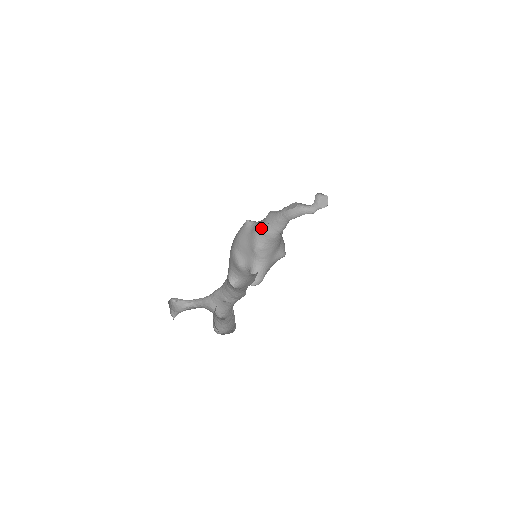
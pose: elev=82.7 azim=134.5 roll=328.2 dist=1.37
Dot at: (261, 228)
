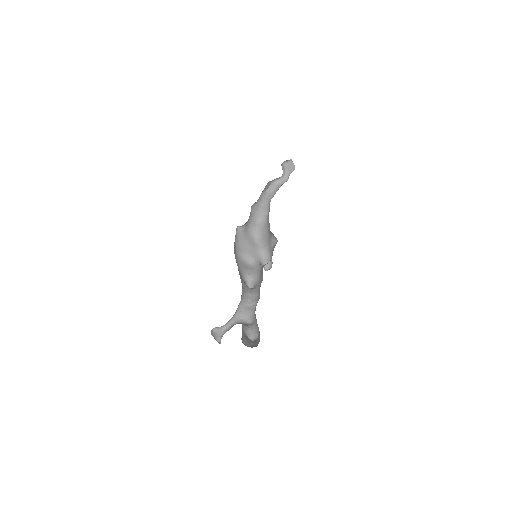
Dot at: (251, 223)
